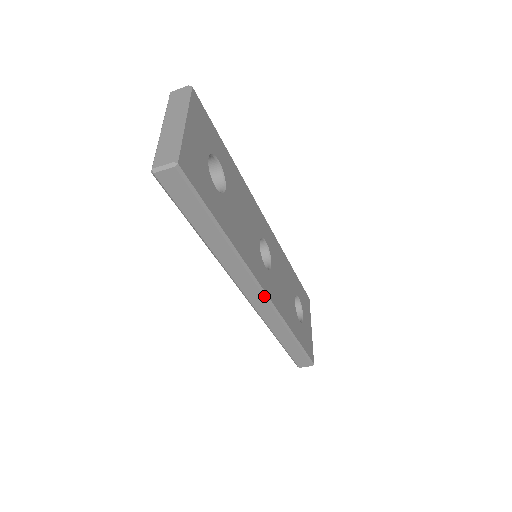
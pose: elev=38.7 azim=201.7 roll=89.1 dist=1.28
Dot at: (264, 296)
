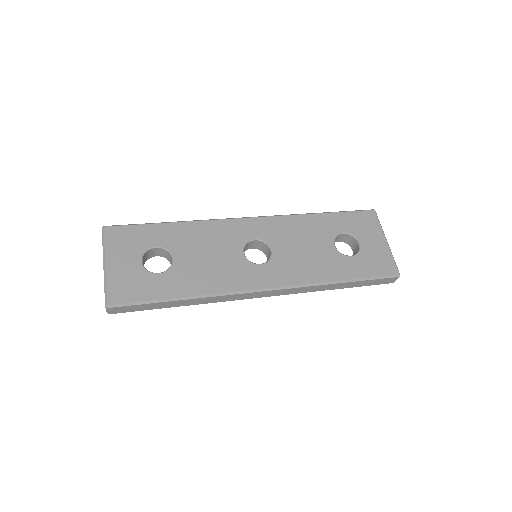
Dot at: (268, 291)
